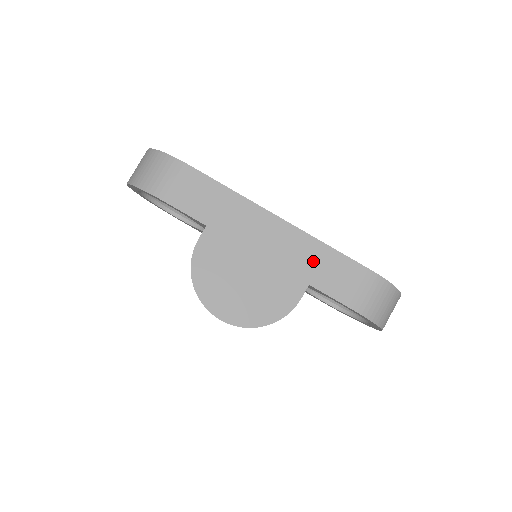
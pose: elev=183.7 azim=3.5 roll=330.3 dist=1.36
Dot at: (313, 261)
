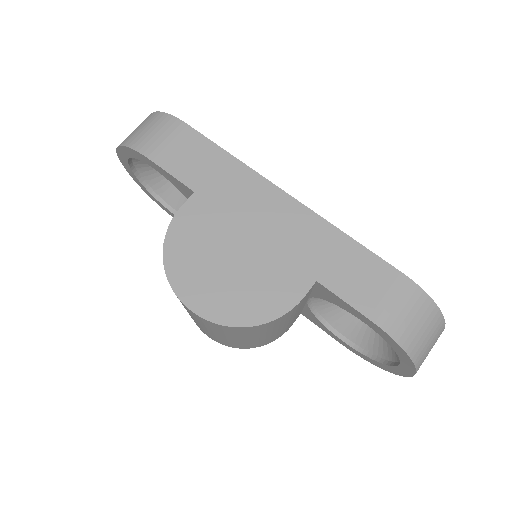
Dot at: (325, 252)
